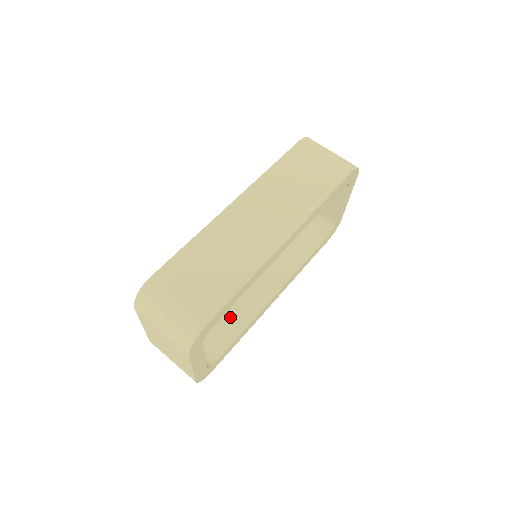
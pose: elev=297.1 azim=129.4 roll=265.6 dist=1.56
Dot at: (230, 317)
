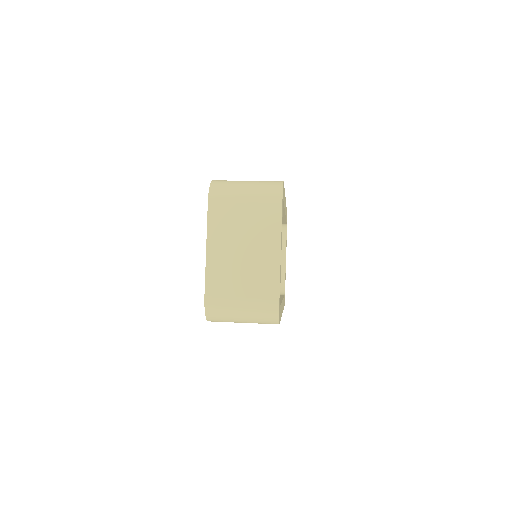
Dot at: occluded
